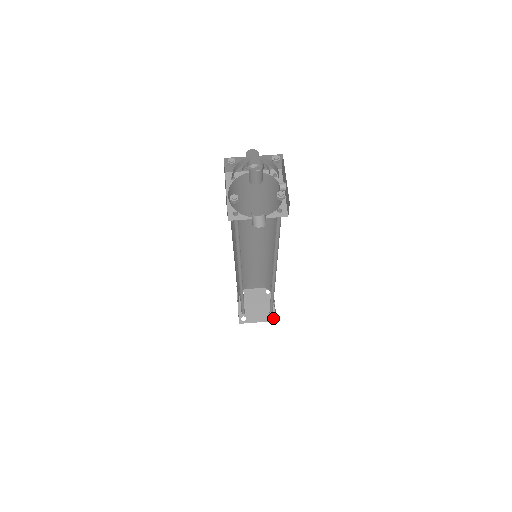
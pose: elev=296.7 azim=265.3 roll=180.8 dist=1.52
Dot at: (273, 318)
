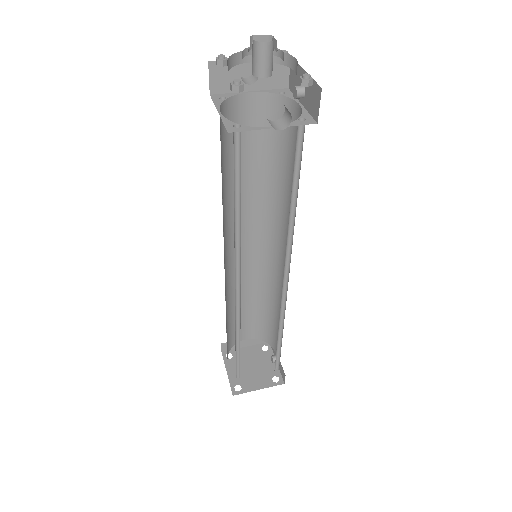
Dot at: (279, 380)
